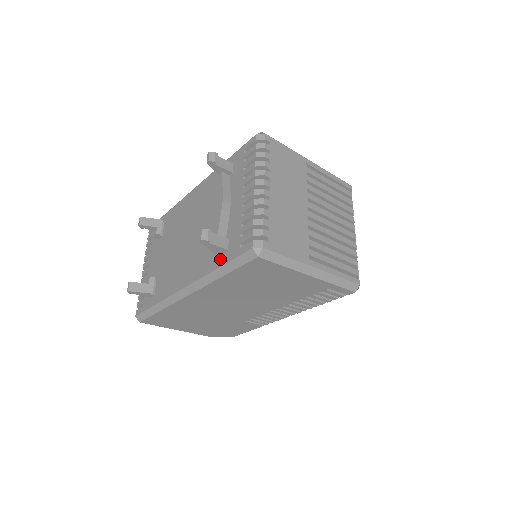
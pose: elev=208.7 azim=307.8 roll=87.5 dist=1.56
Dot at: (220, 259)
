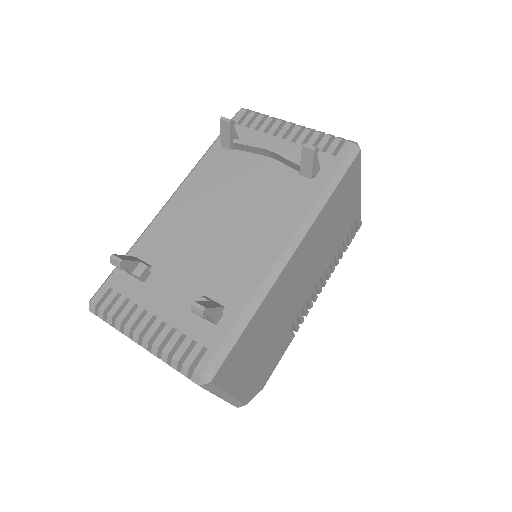
Dot at: (318, 181)
